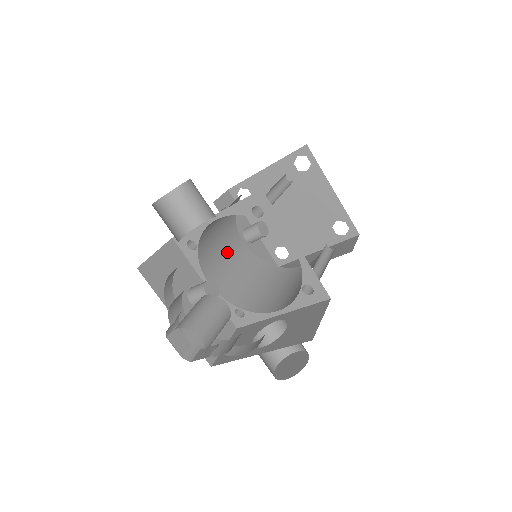
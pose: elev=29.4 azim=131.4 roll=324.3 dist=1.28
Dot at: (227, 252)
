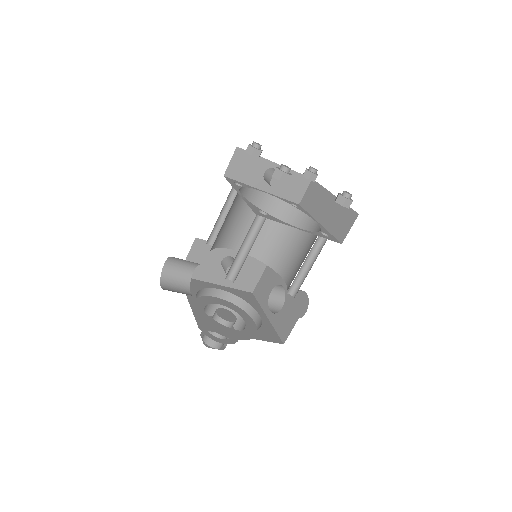
Dot at: (247, 215)
